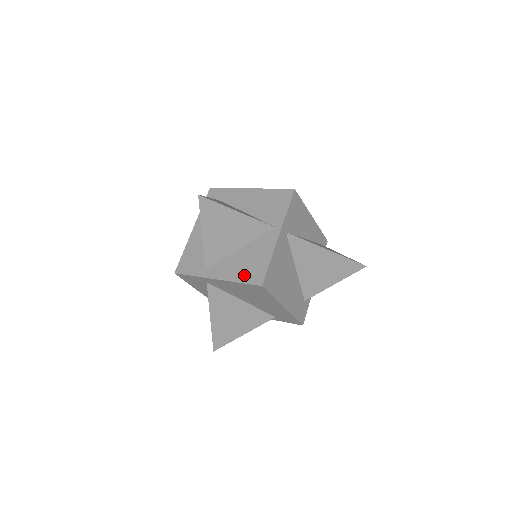
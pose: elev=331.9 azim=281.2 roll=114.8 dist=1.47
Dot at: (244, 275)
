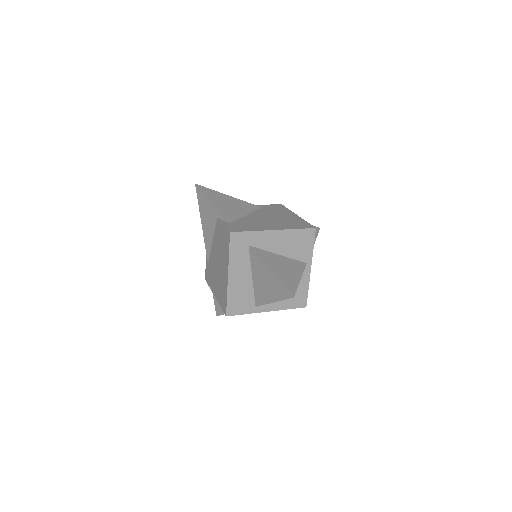
Dot at: (291, 304)
